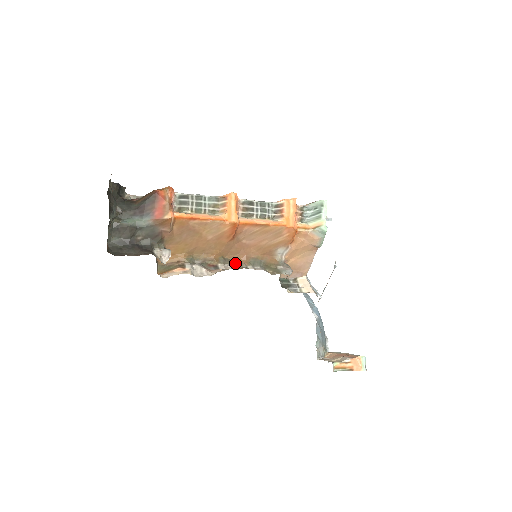
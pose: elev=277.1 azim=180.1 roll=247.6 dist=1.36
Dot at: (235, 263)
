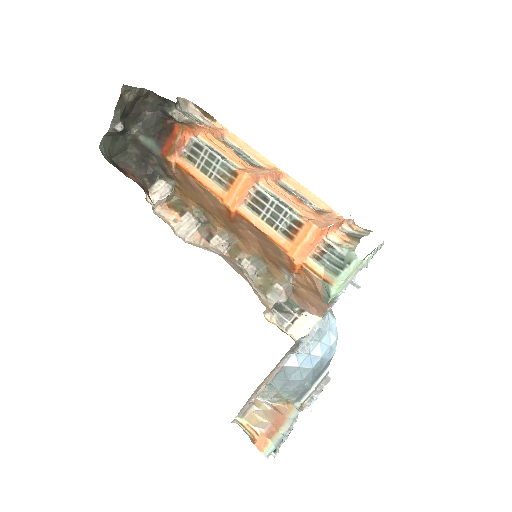
Dot at: (236, 246)
